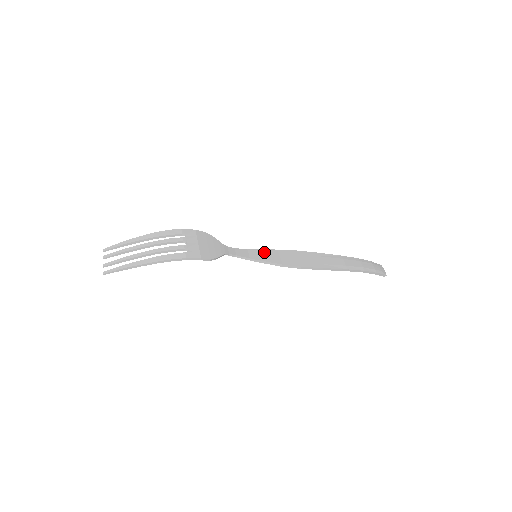
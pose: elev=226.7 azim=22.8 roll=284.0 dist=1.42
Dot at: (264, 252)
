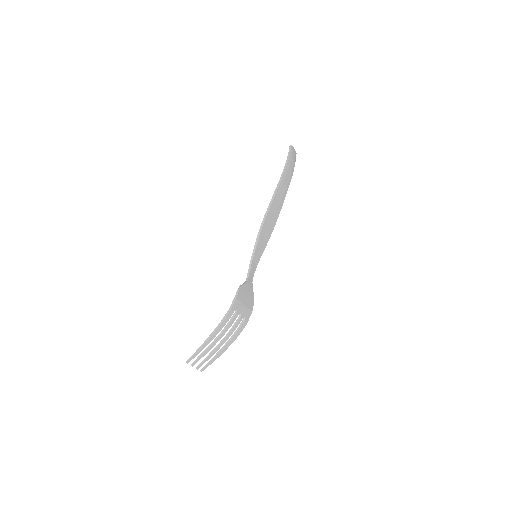
Dot at: (258, 247)
